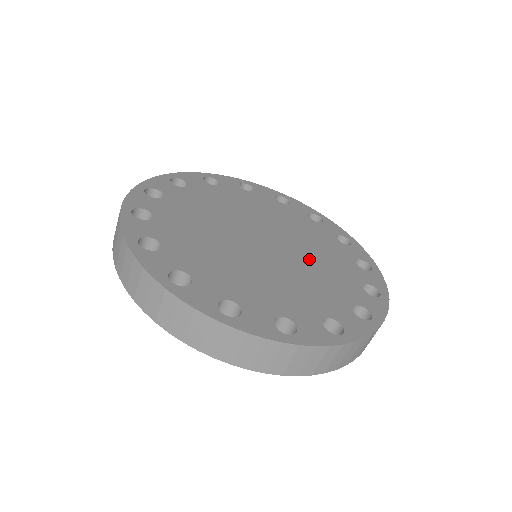
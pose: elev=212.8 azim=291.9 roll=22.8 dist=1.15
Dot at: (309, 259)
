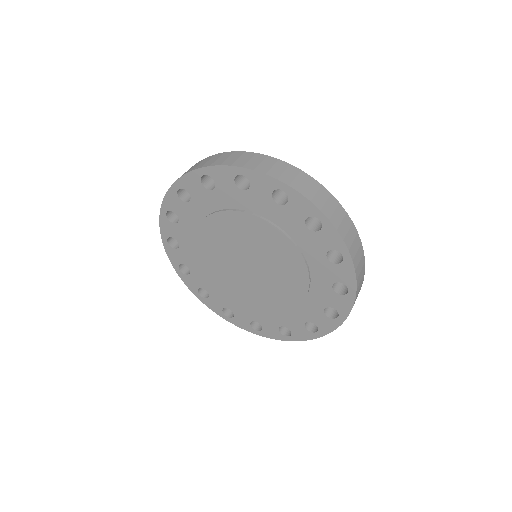
Dot at: occluded
